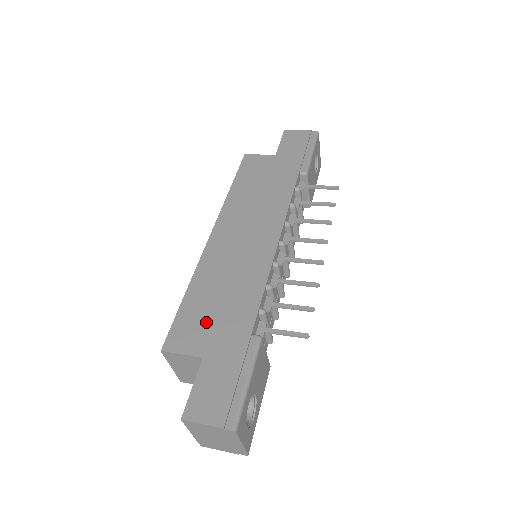
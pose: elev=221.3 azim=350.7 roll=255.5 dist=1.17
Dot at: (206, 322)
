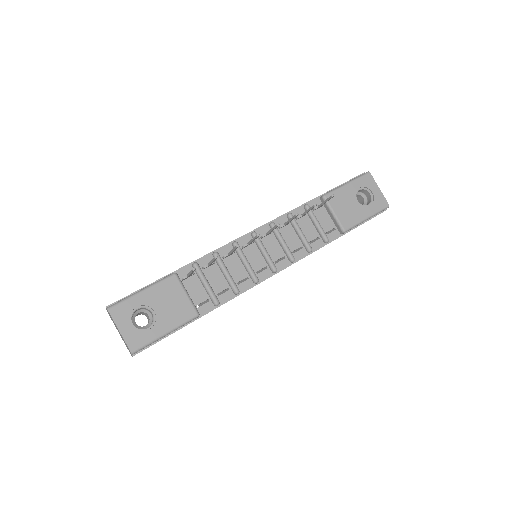
Dot at: occluded
